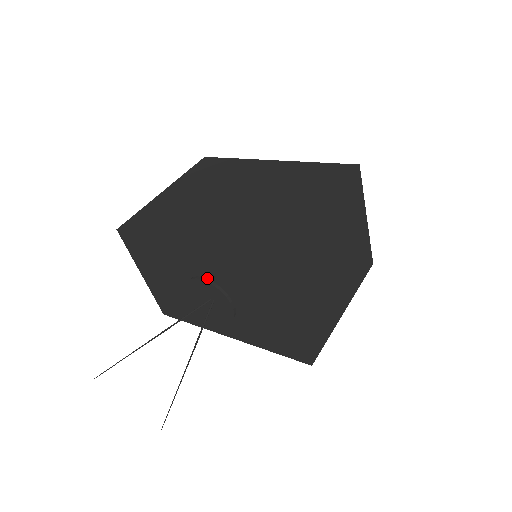
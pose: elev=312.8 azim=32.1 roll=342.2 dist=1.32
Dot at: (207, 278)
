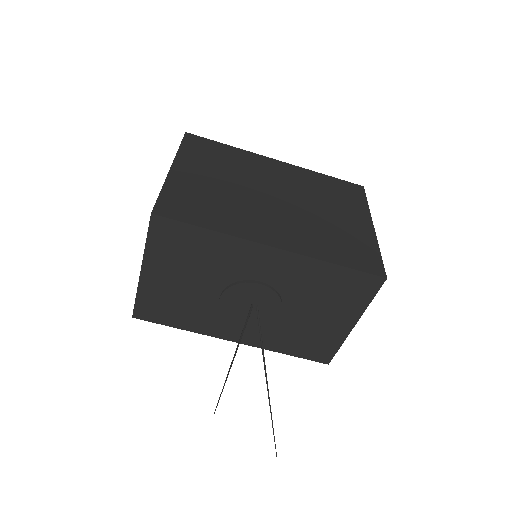
Dot at: (267, 283)
